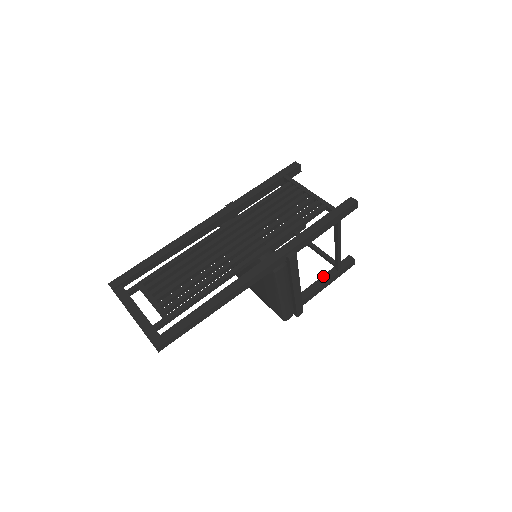
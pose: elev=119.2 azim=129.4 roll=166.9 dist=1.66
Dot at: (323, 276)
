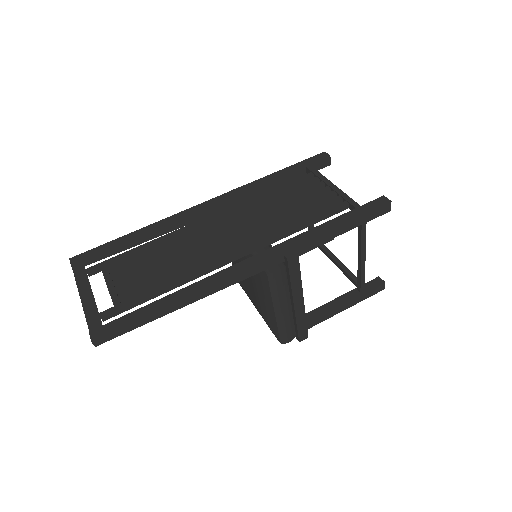
Dot at: (340, 296)
